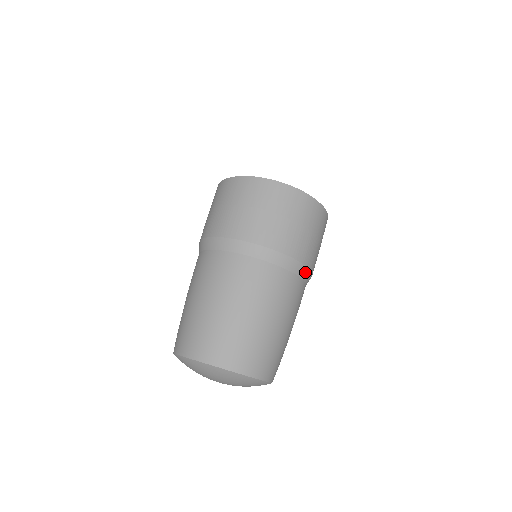
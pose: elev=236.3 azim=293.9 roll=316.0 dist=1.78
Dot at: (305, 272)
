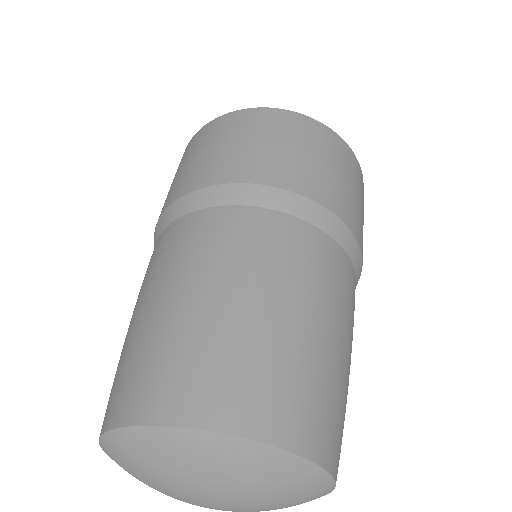
Dot at: (350, 242)
